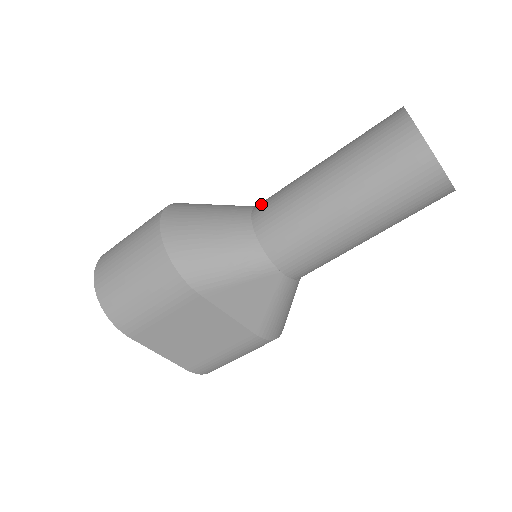
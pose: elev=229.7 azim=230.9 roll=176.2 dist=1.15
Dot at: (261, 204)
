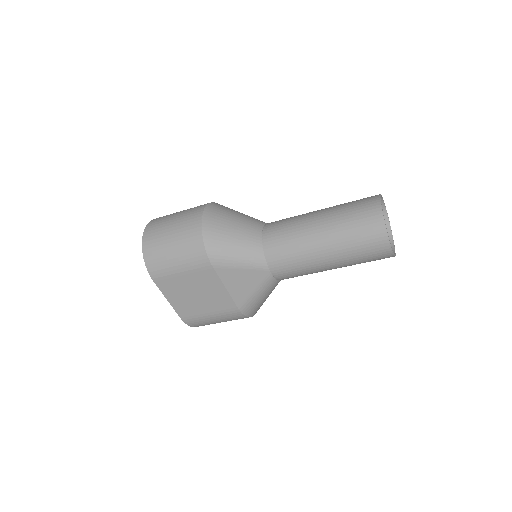
Dot at: (272, 223)
